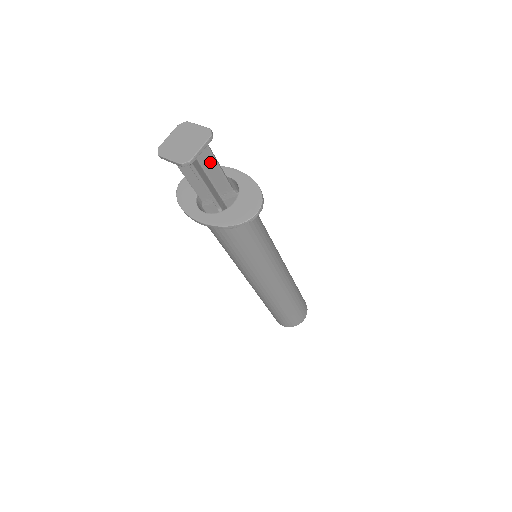
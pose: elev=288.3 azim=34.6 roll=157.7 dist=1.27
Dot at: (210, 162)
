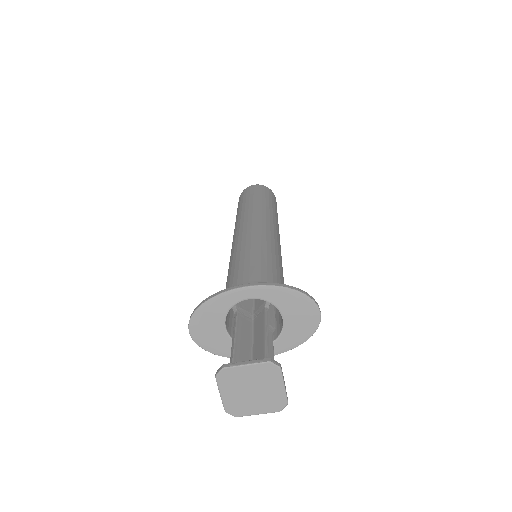
Dot at: occluded
